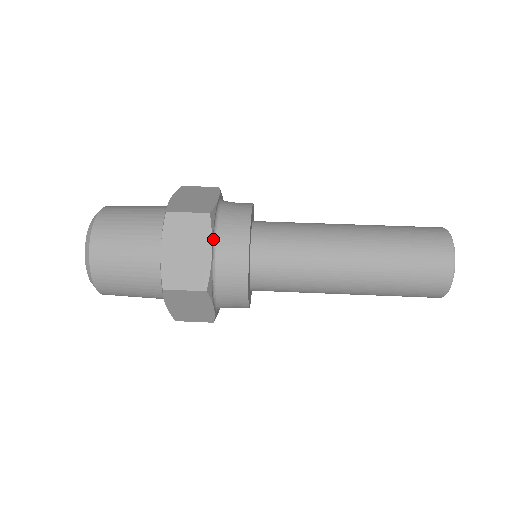
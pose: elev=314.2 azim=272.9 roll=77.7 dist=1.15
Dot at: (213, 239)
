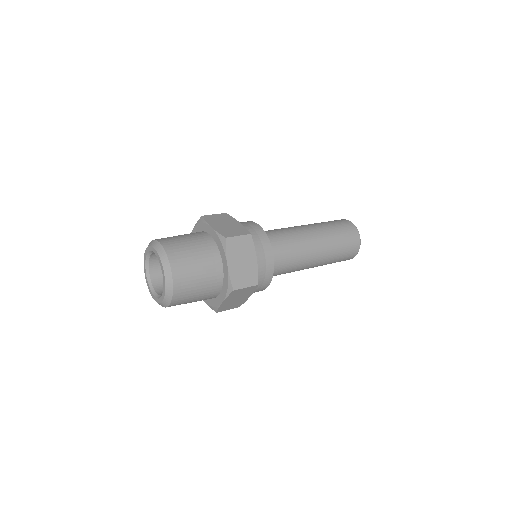
Dot at: occluded
